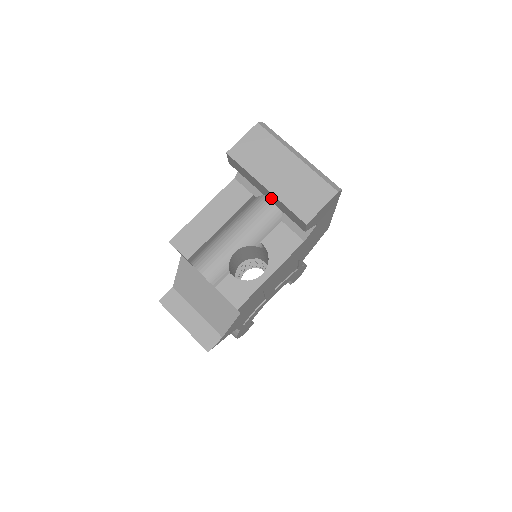
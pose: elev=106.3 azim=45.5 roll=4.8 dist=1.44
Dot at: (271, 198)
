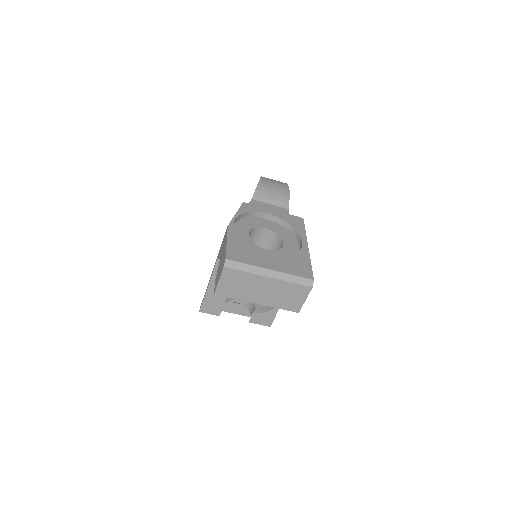
Dot at: occluded
